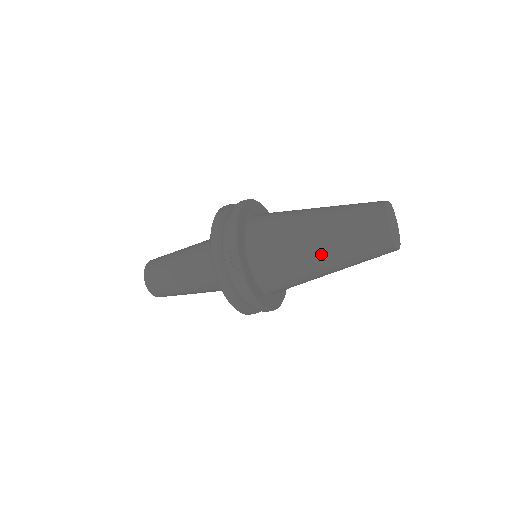
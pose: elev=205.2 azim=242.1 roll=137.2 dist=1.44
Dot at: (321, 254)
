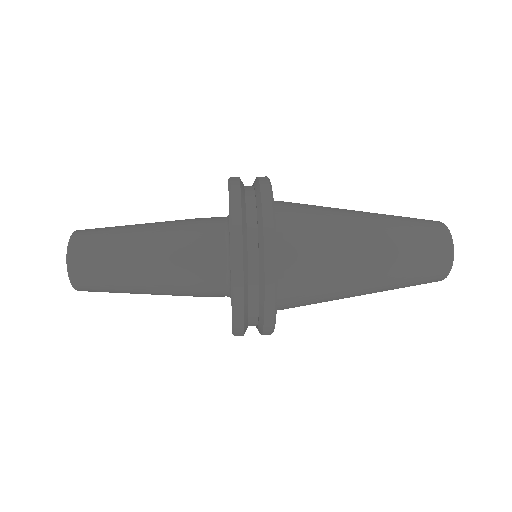
Dot at: (363, 294)
